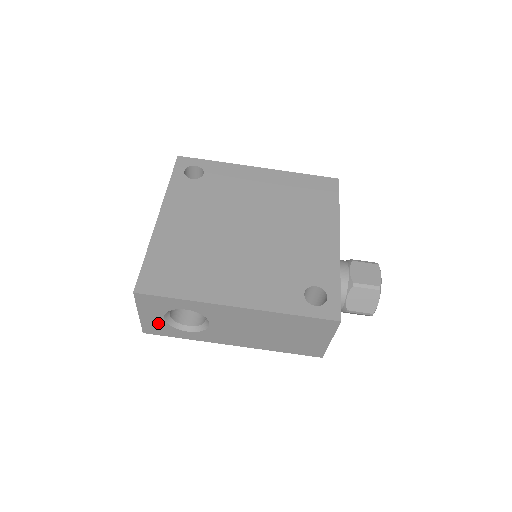
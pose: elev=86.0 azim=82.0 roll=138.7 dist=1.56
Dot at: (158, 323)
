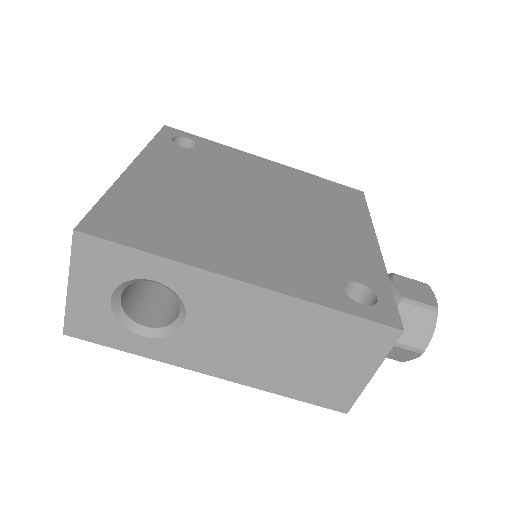
Dot at: (96, 311)
